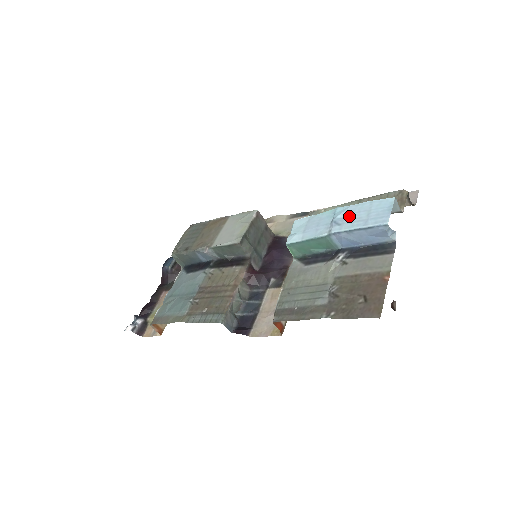
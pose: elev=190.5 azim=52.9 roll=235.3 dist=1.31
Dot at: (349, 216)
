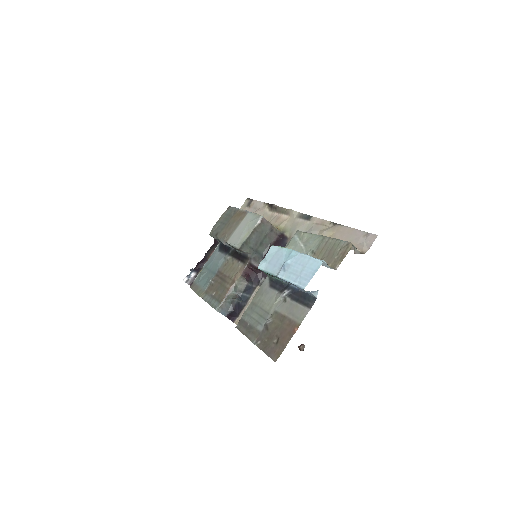
Dot at: (293, 265)
